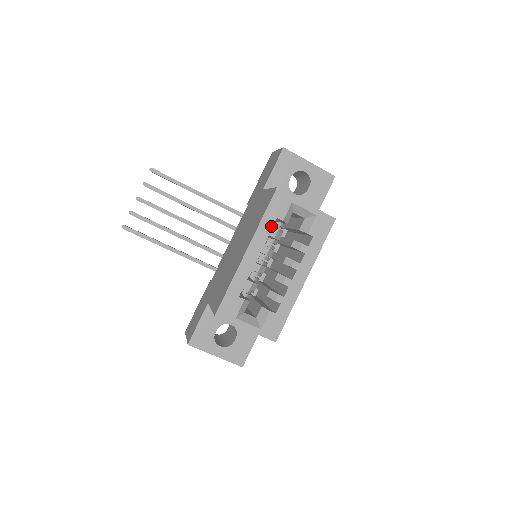
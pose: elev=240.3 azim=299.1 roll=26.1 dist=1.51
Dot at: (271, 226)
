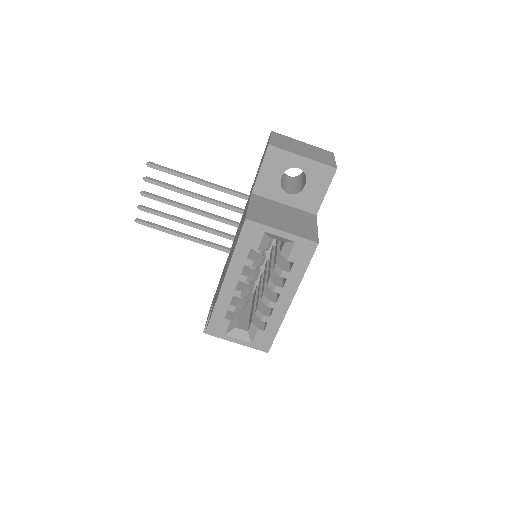
Dot at: (245, 256)
